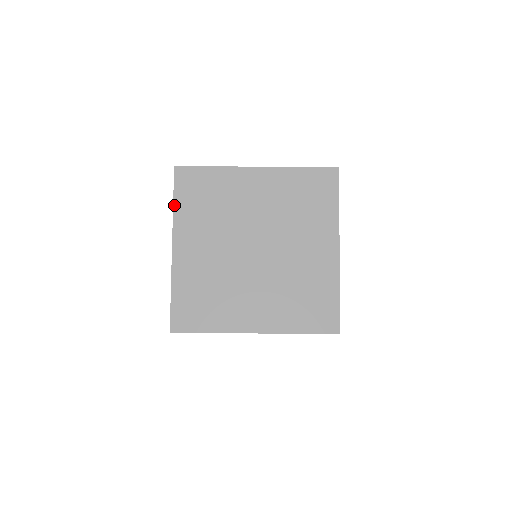
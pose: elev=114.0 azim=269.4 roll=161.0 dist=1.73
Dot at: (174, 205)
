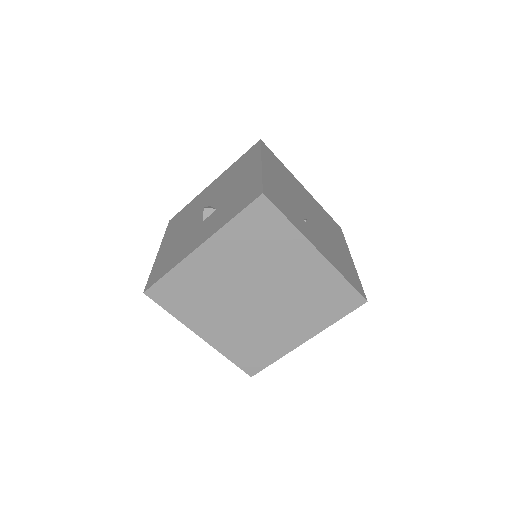
Dot at: (232, 220)
